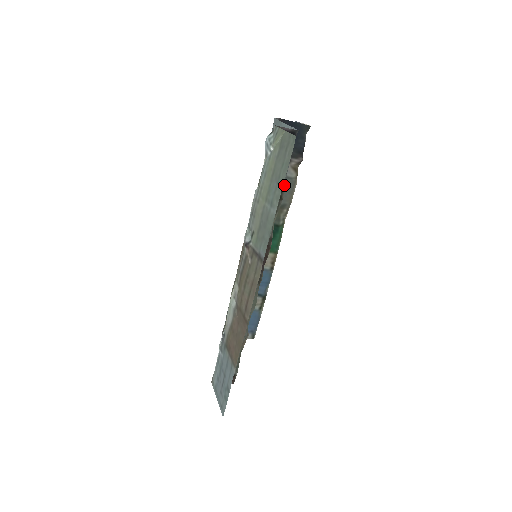
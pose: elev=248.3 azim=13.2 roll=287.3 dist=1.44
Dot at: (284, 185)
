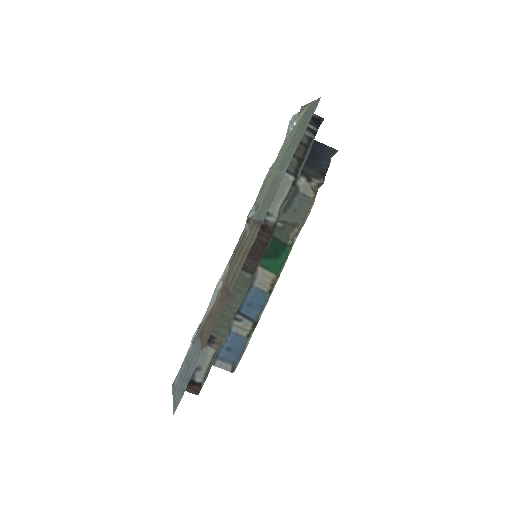
Dot at: (300, 173)
